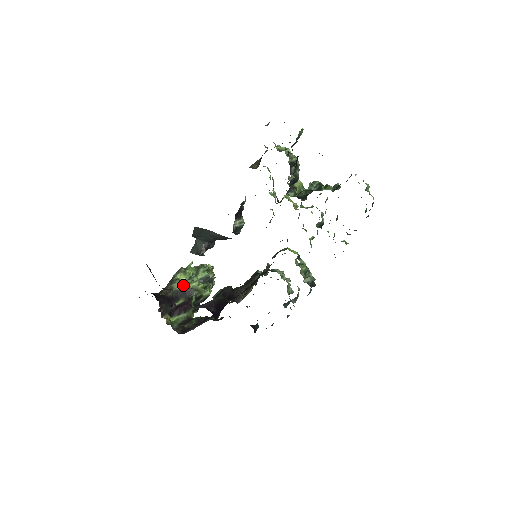
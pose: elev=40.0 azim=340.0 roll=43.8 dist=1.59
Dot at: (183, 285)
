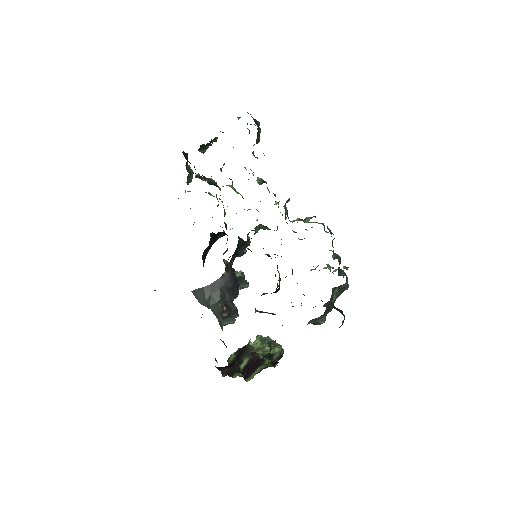
Dot at: (237, 351)
